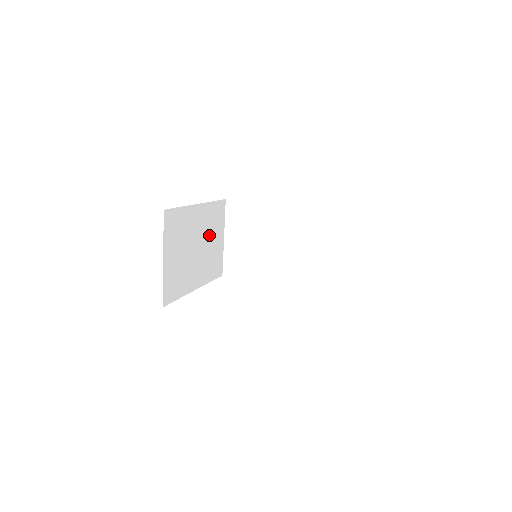
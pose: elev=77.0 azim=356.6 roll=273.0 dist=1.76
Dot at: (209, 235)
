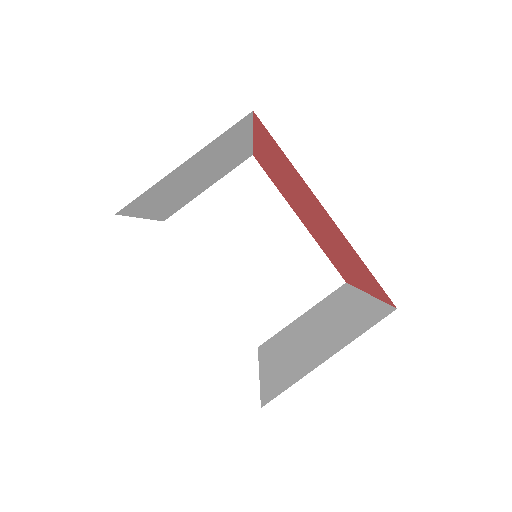
Dot at: (212, 175)
